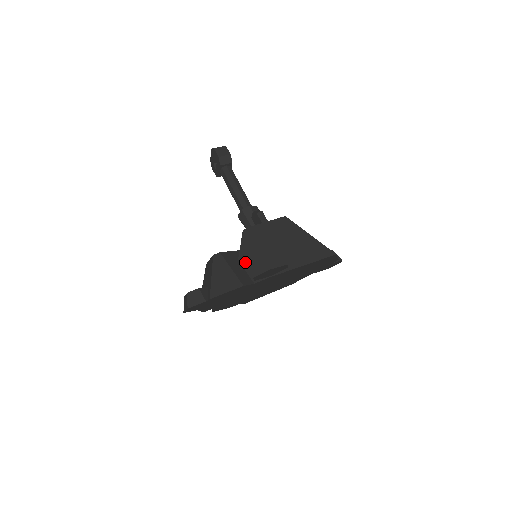
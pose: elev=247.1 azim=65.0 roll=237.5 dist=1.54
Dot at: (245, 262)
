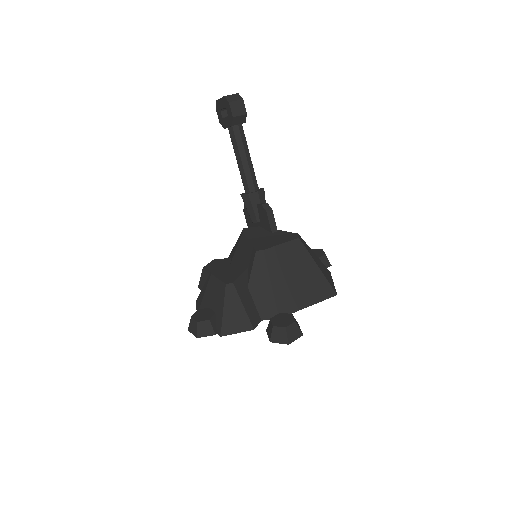
Dot at: (255, 293)
